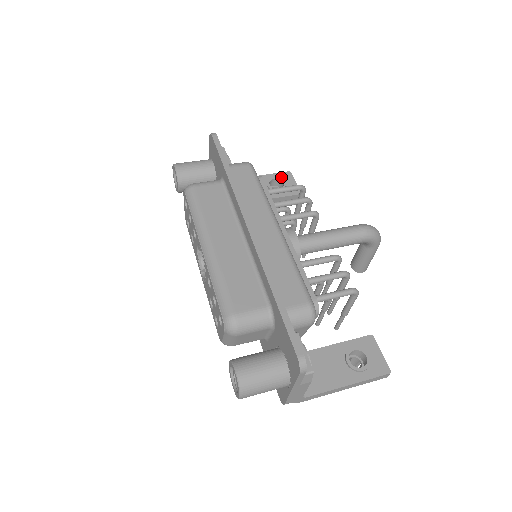
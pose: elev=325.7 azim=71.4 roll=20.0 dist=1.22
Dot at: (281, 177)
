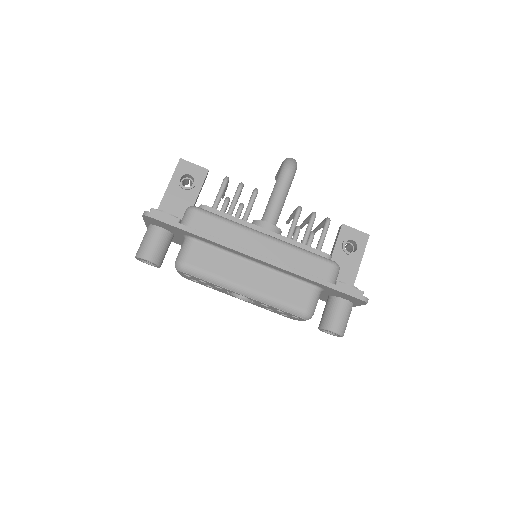
Dot at: (181, 171)
